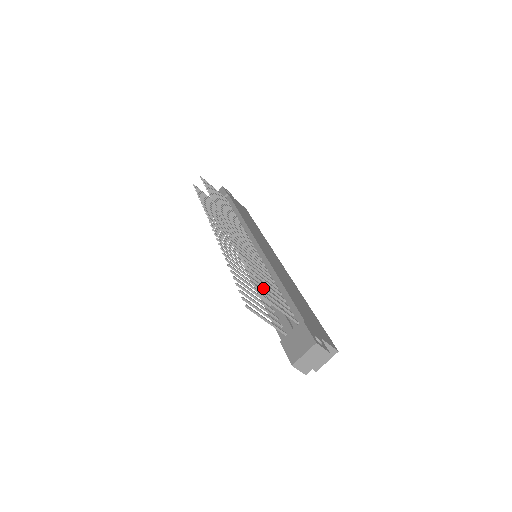
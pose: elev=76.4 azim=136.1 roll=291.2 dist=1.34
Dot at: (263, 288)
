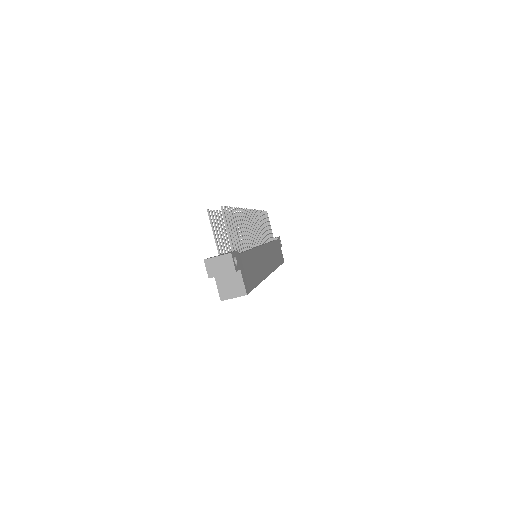
Dot at: (231, 221)
